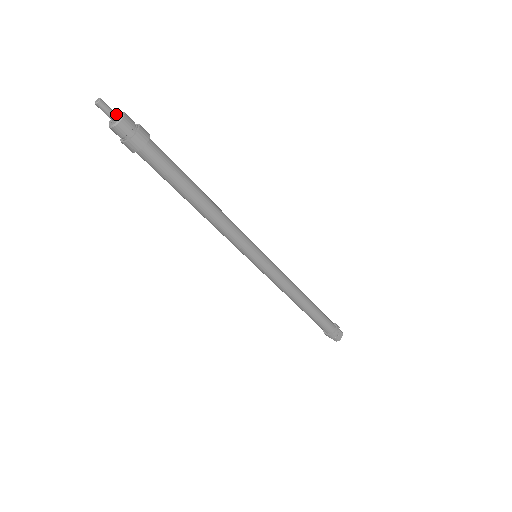
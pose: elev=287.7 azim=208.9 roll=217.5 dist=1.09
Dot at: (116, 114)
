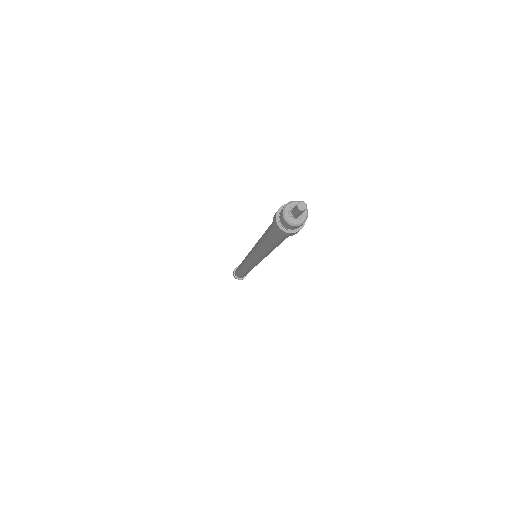
Dot at: (301, 214)
